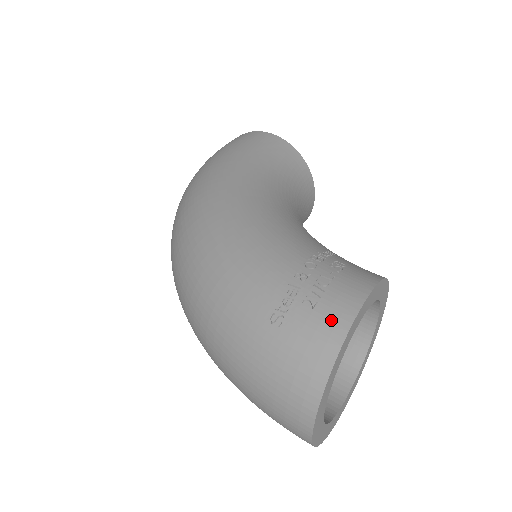
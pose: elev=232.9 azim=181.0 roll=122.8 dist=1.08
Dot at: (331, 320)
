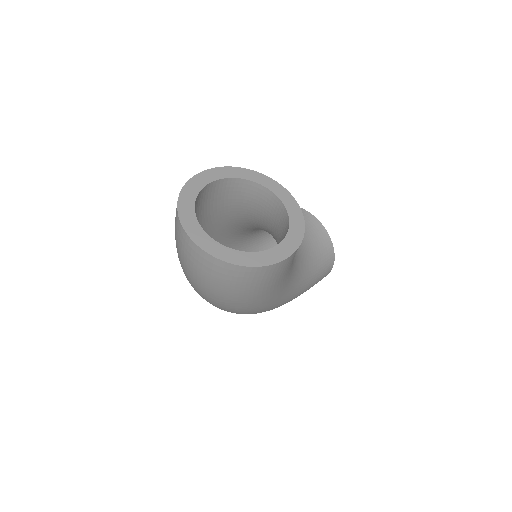
Dot at: occluded
